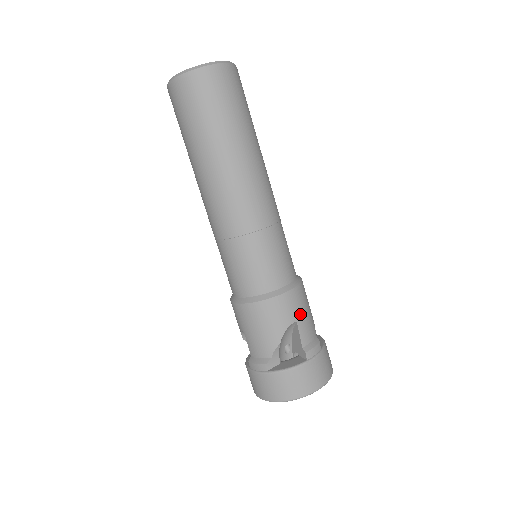
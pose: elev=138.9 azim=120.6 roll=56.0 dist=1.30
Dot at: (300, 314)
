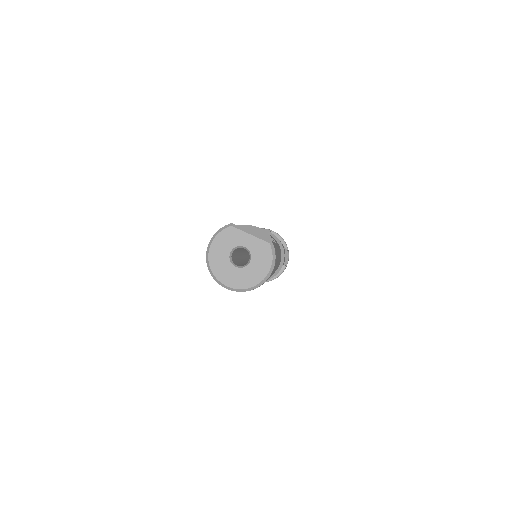
Dot at: occluded
